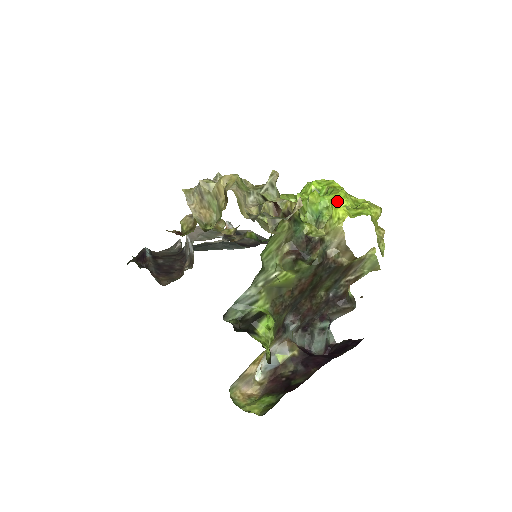
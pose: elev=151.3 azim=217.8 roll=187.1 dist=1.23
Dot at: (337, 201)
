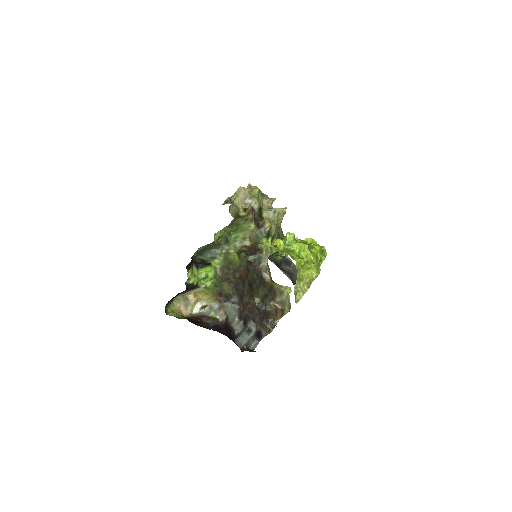
Dot at: (294, 245)
